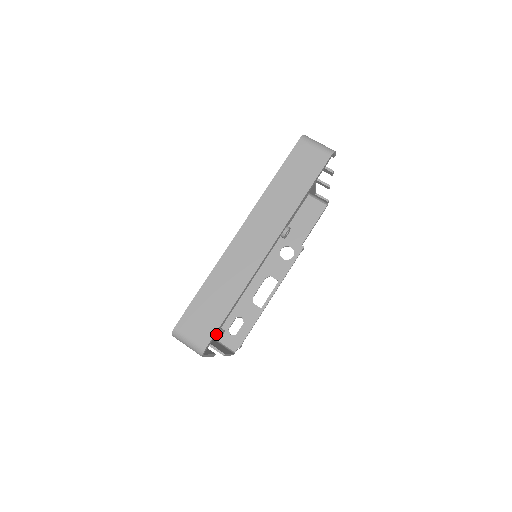
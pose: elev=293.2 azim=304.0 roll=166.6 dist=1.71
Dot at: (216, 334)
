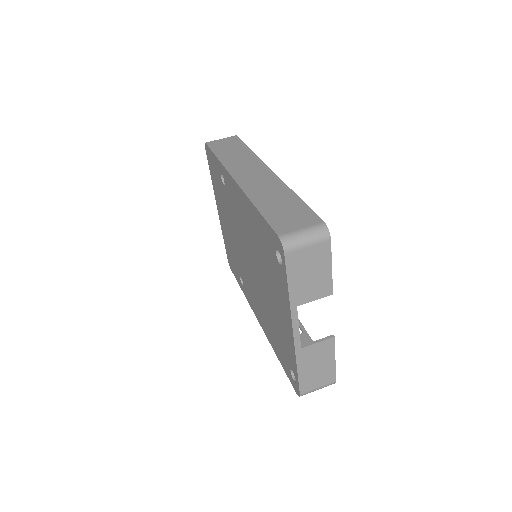
Dot at: occluded
